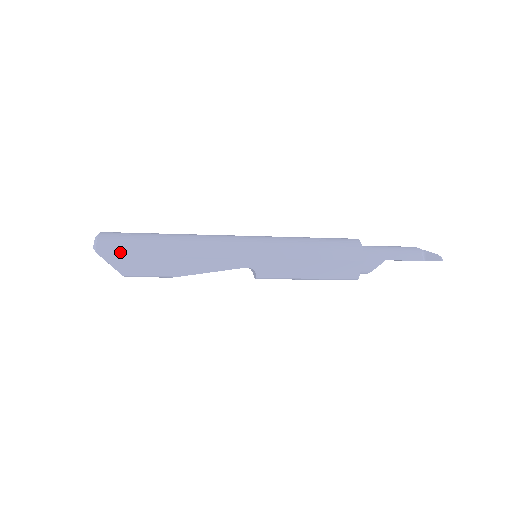
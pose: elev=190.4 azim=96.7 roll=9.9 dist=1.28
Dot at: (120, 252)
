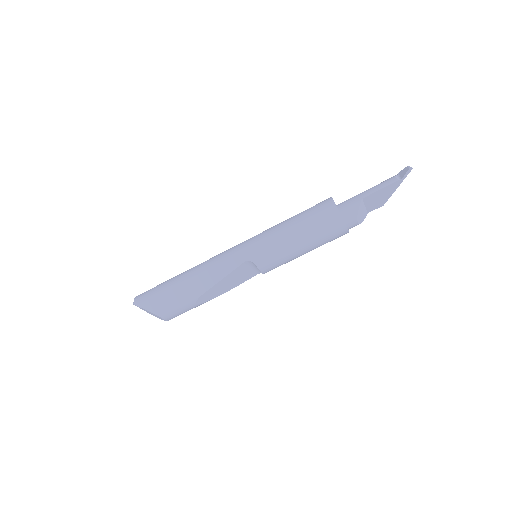
Dot at: (149, 296)
